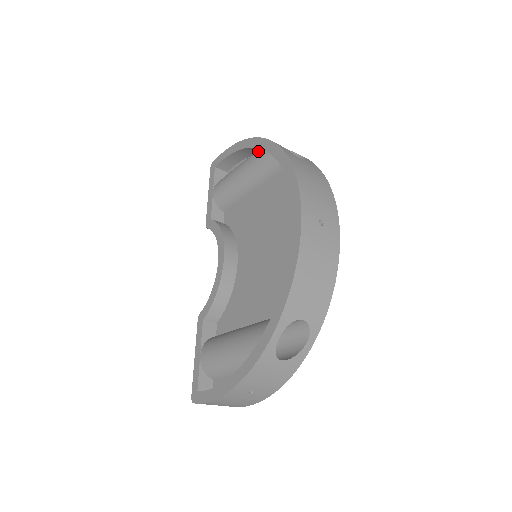
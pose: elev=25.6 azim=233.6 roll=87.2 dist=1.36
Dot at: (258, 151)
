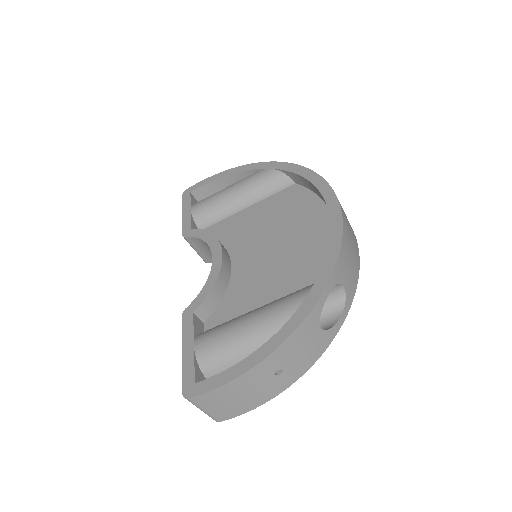
Dot at: (258, 171)
